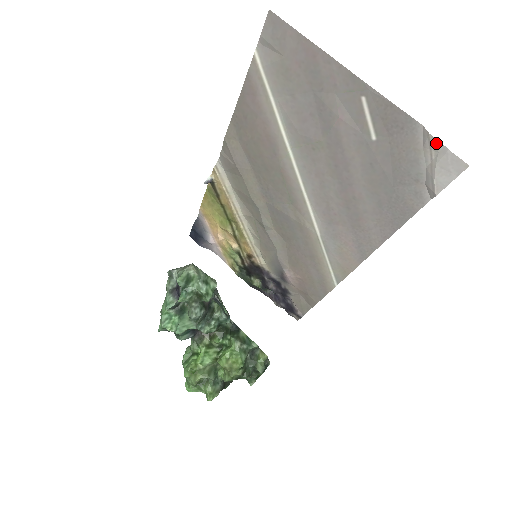
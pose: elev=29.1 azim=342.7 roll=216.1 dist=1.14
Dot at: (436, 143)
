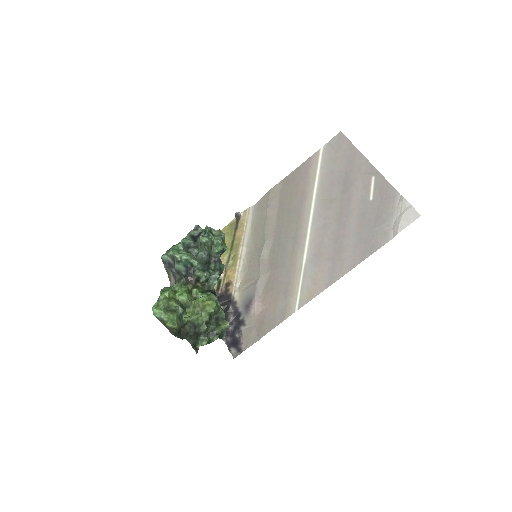
Dot at: (406, 203)
